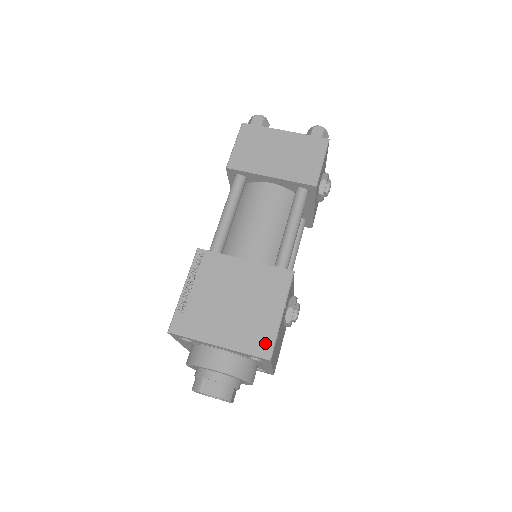
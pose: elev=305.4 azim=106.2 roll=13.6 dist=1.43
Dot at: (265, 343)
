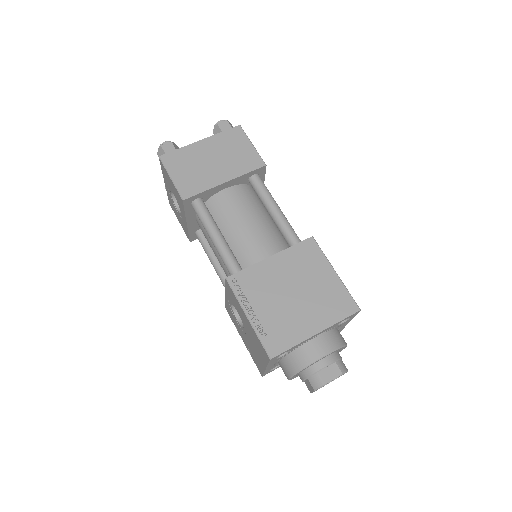
Dot at: (345, 302)
